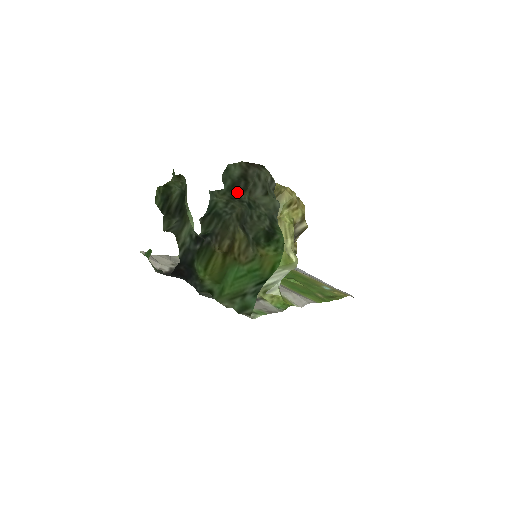
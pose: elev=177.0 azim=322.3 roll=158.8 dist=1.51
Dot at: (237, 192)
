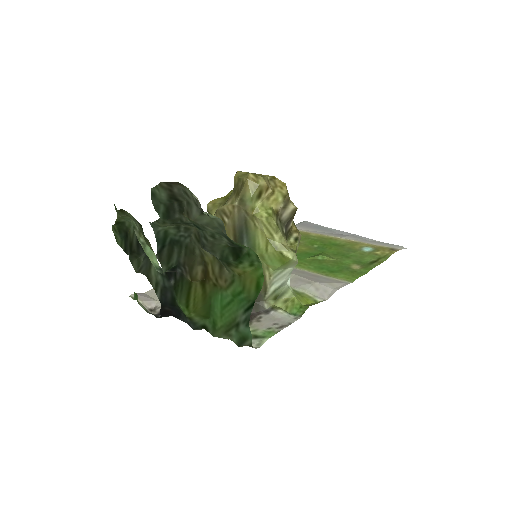
Dot at: (175, 217)
